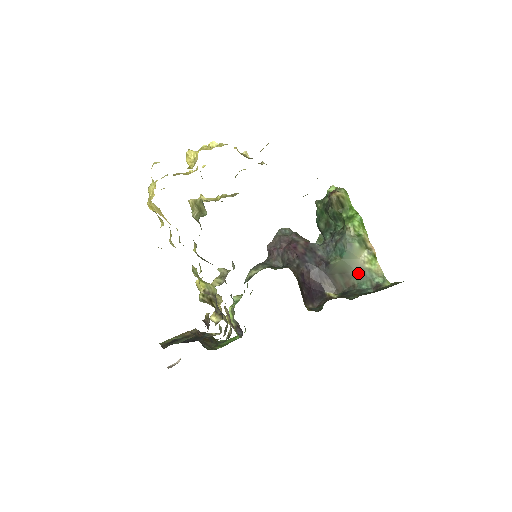
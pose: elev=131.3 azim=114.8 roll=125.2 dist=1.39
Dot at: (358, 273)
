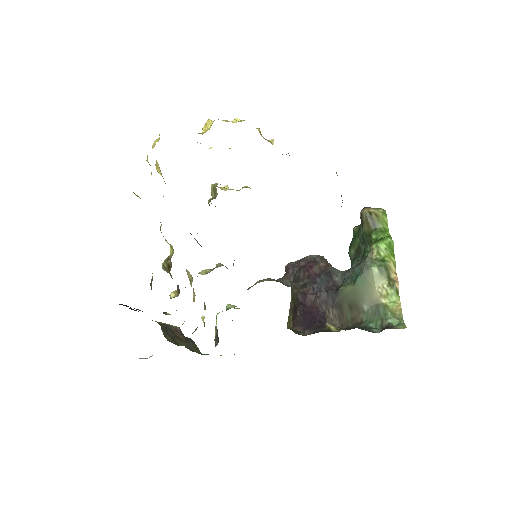
Dot at: (370, 307)
